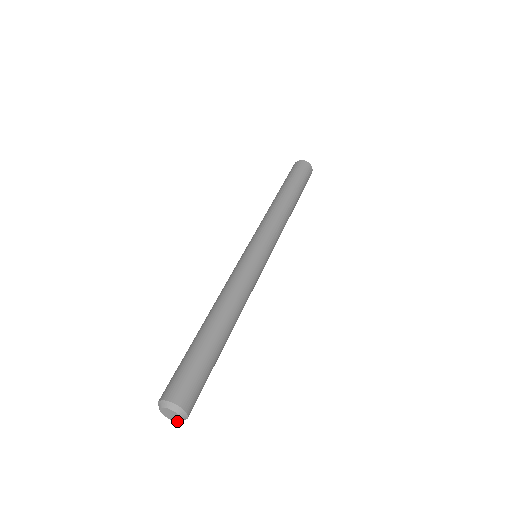
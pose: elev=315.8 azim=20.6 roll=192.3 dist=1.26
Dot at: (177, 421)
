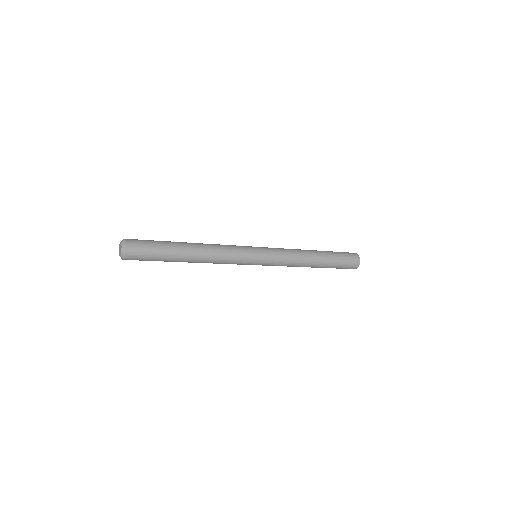
Dot at: (120, 256)
